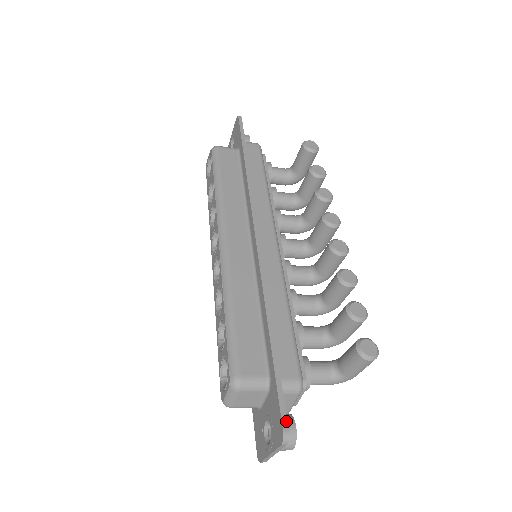
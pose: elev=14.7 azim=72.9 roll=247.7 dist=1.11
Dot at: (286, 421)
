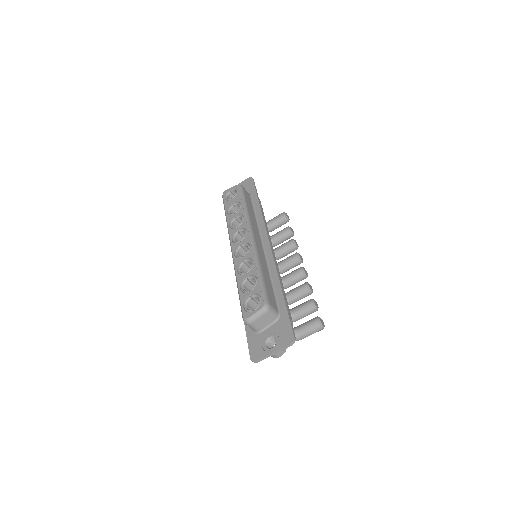
Dot at: (294, 333)
